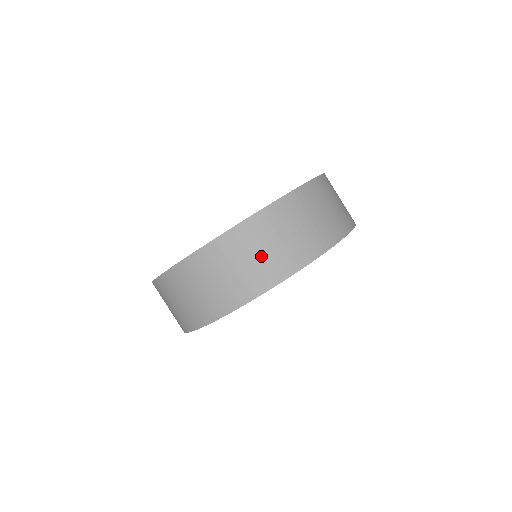
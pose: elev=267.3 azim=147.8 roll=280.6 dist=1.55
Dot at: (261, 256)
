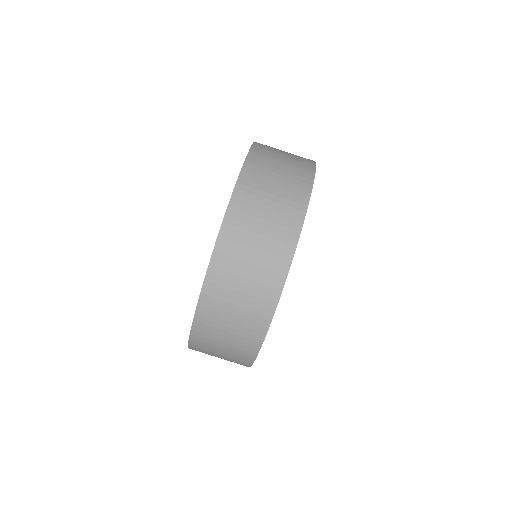
Dot at: (280, 178)
